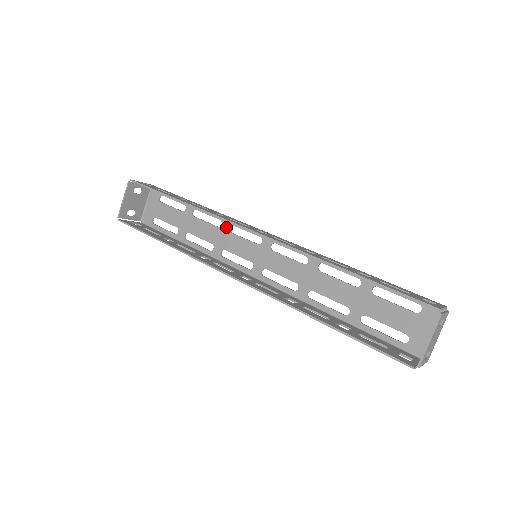
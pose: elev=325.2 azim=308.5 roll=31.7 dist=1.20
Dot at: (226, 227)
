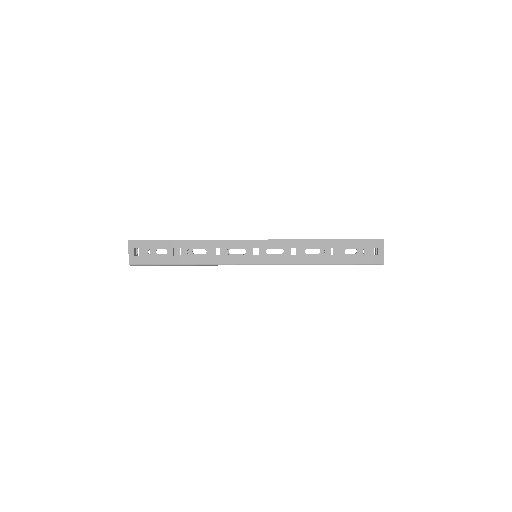
Dot at: occluded
